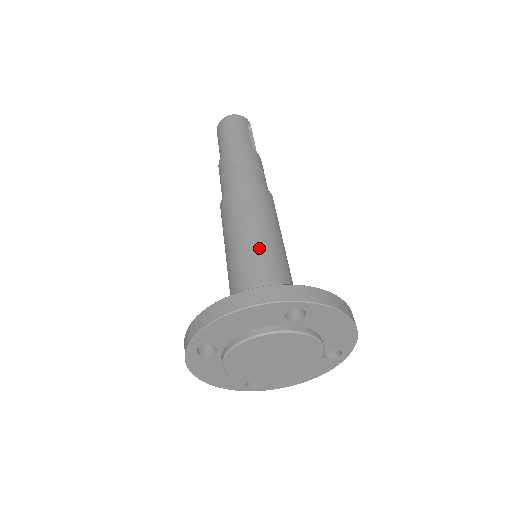
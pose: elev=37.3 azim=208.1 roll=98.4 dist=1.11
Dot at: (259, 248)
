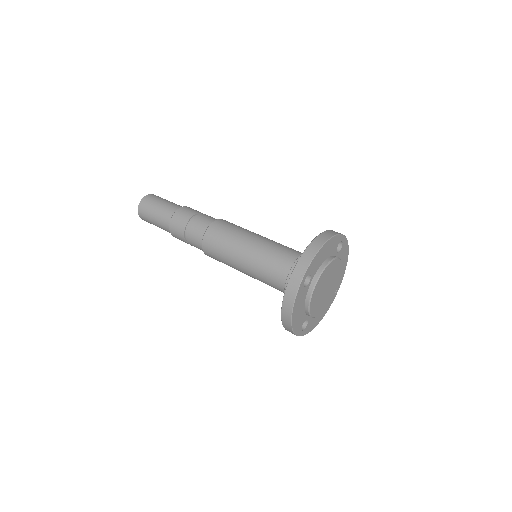
Dot at: (271, 240)
